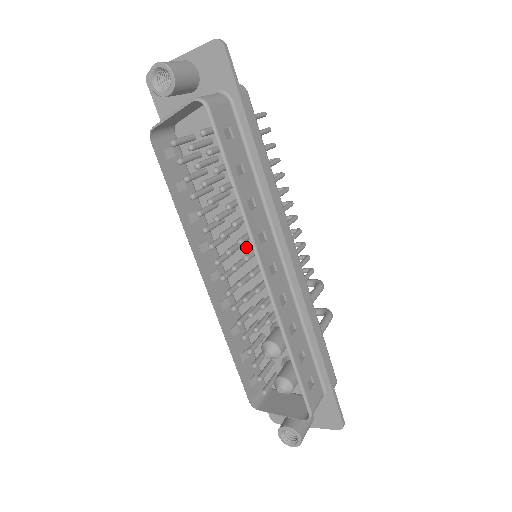
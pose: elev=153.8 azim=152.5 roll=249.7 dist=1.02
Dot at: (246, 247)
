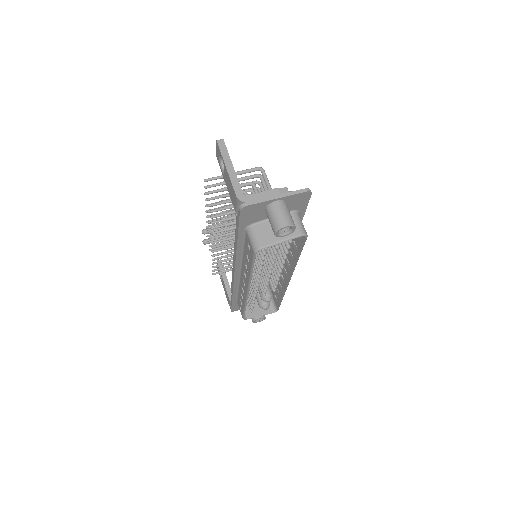
Dot at: occluded
